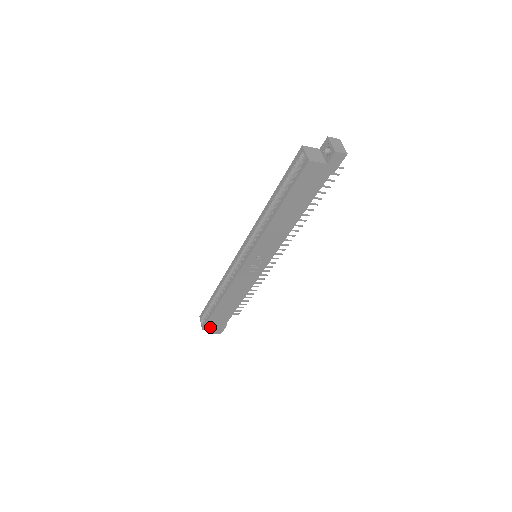
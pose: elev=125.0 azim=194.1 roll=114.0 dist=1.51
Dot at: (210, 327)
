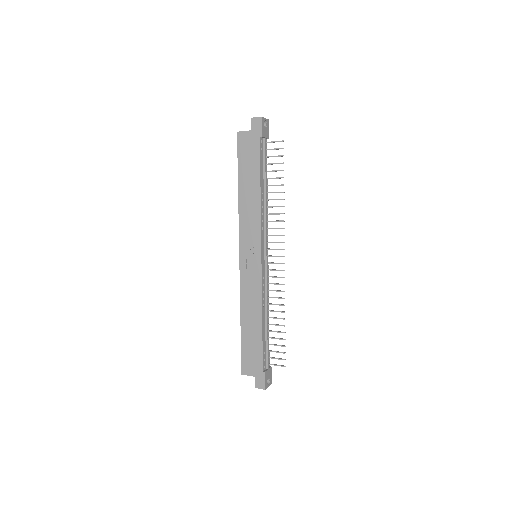
Dot at: (248, 371)
